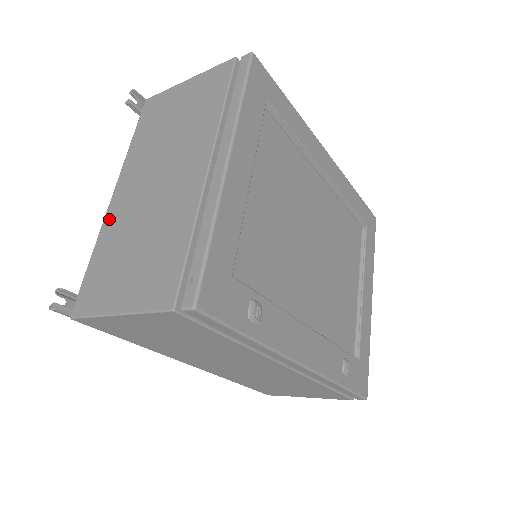
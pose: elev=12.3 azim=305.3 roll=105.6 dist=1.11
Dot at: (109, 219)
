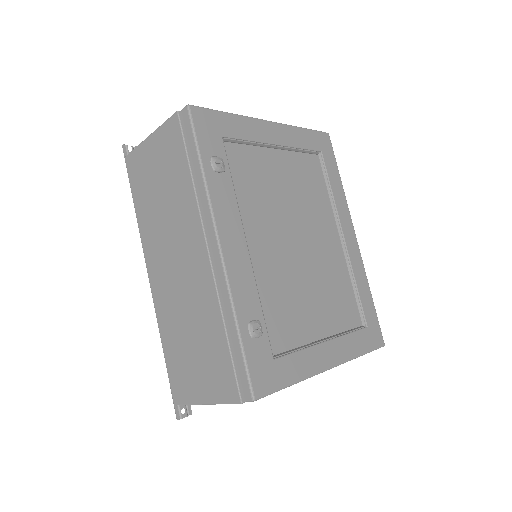
Dot at: occluded
